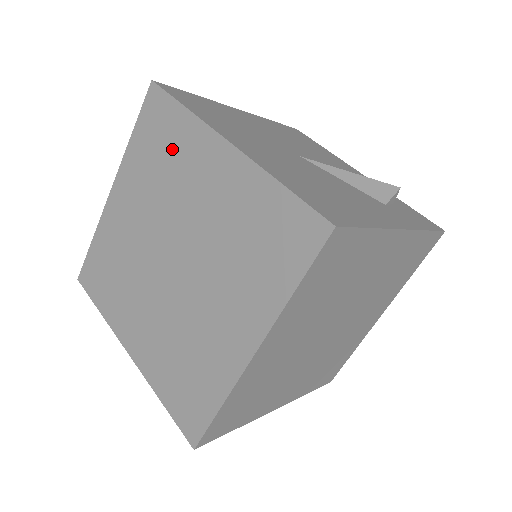
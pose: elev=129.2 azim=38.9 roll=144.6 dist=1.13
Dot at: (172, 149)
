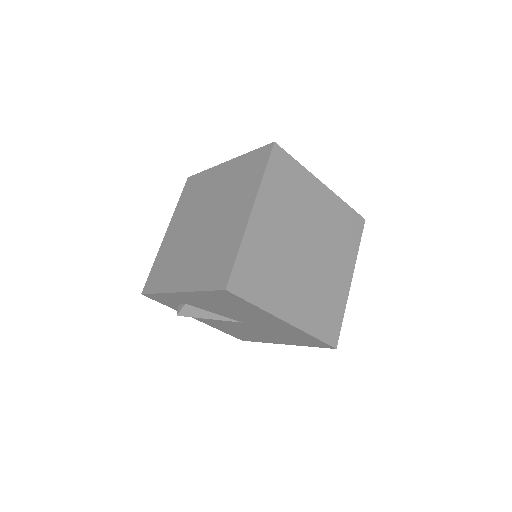
Dot at: (200, 187)
